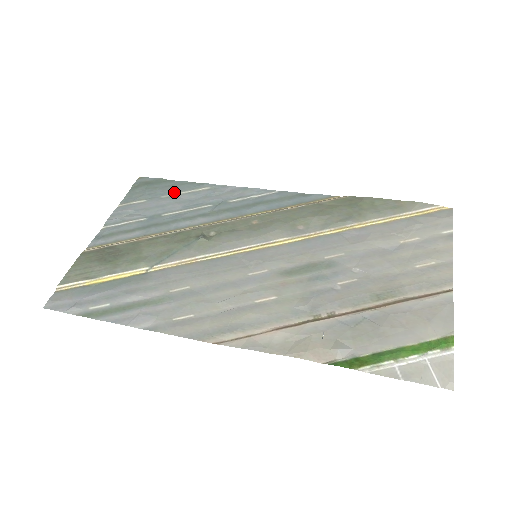
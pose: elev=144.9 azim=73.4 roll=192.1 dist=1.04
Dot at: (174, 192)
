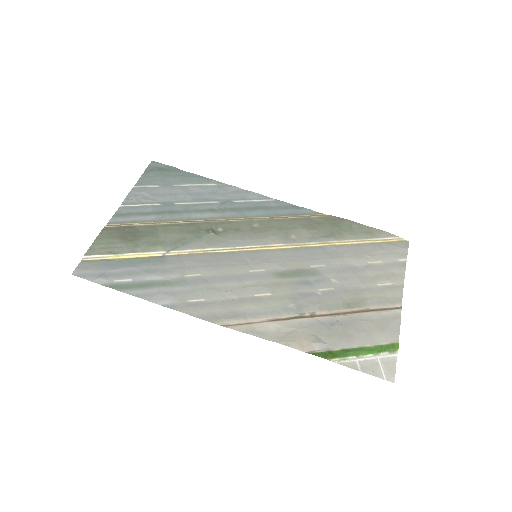
Dot at: (185, 183)
